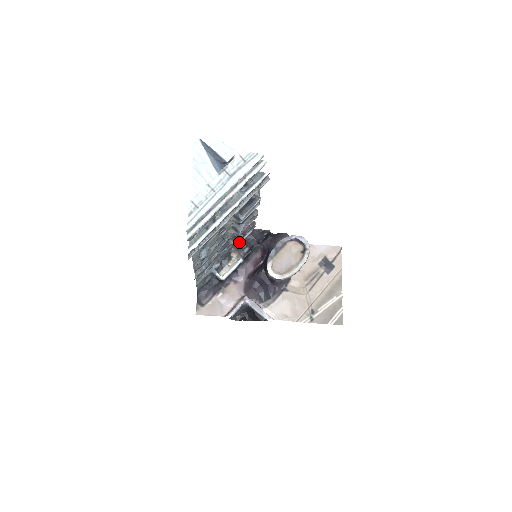
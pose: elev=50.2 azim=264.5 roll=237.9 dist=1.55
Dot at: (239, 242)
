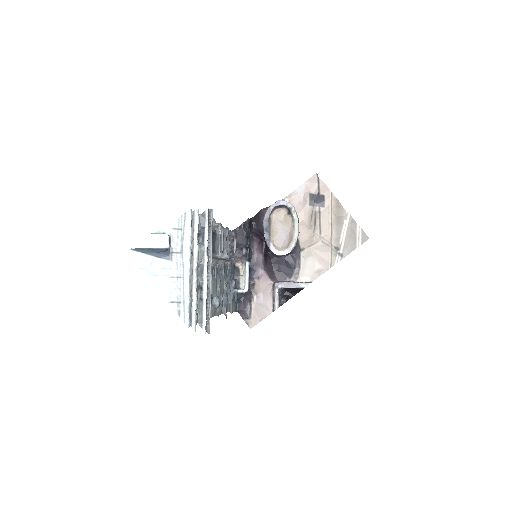
Dot at: (233, 258)
